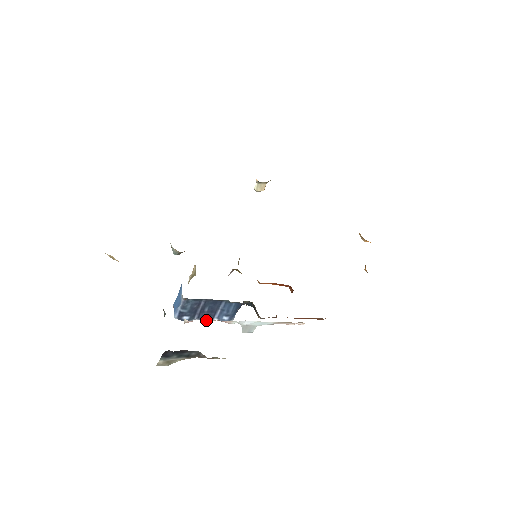
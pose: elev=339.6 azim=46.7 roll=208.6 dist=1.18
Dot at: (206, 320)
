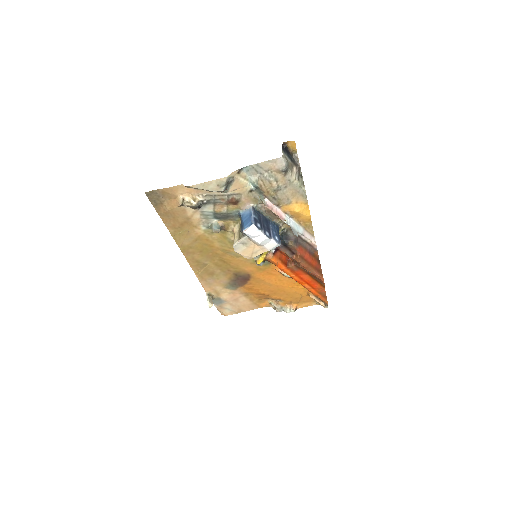
Dot at: (273, 211)
